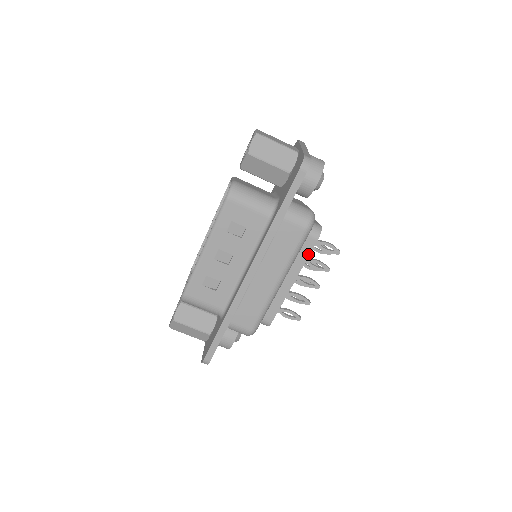
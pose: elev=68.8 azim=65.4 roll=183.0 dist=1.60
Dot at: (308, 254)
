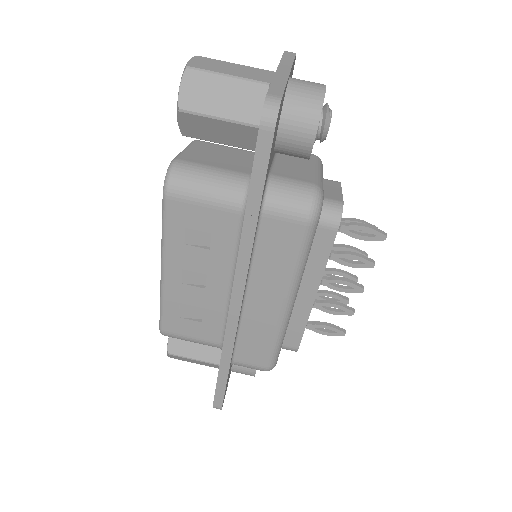
Dot at: (327, 253)
